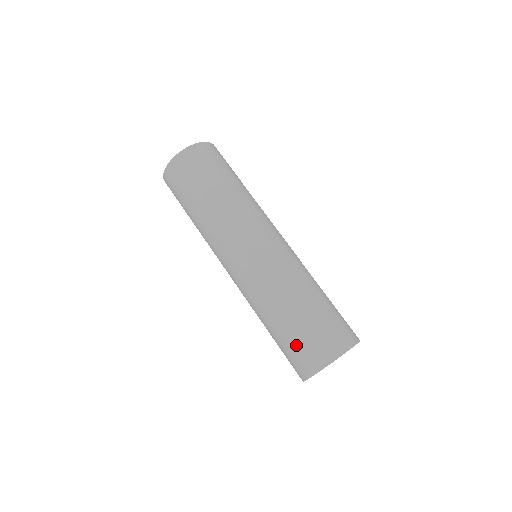
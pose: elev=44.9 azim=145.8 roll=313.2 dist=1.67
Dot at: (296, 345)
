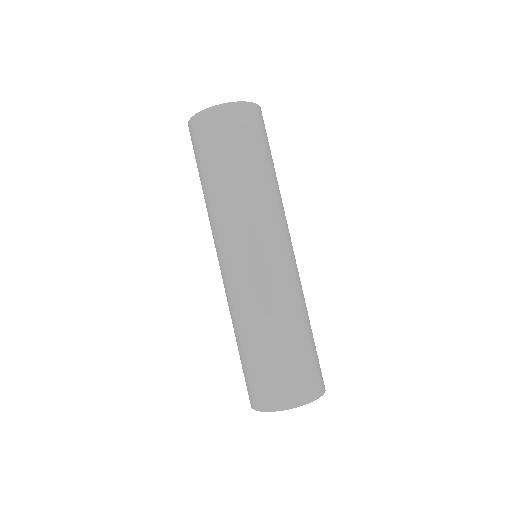
Dot at: (247, 374)
